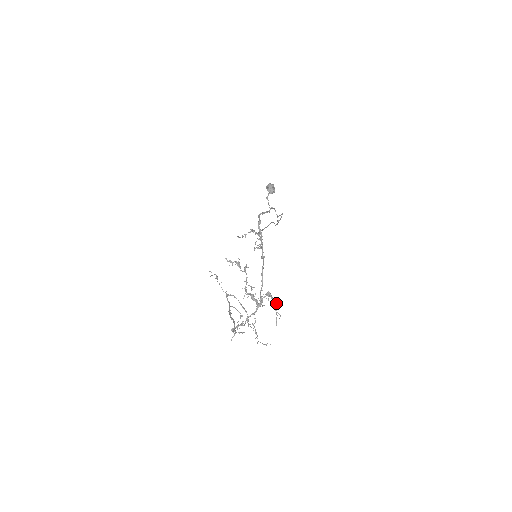
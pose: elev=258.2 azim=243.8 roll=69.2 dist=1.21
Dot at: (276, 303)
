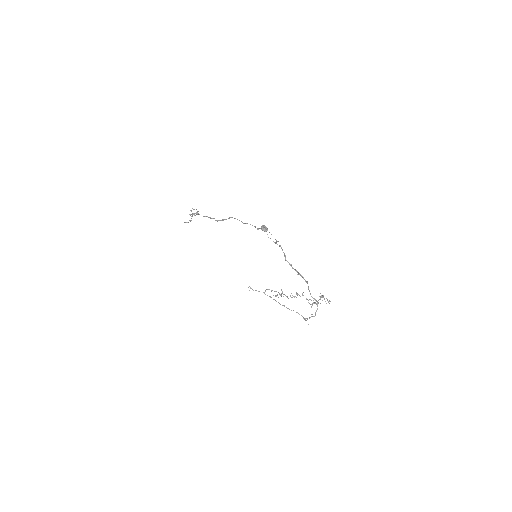
Dot at: (323, 296)
